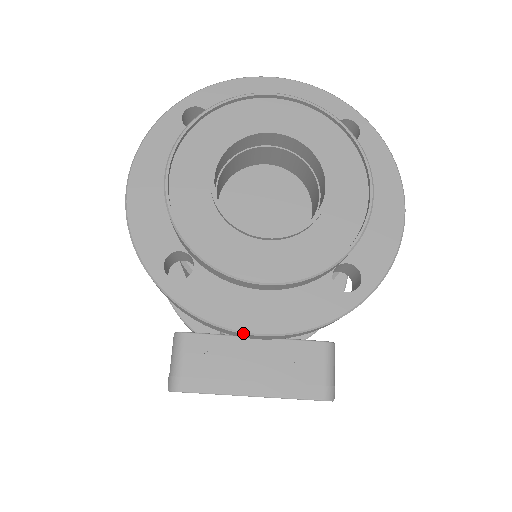
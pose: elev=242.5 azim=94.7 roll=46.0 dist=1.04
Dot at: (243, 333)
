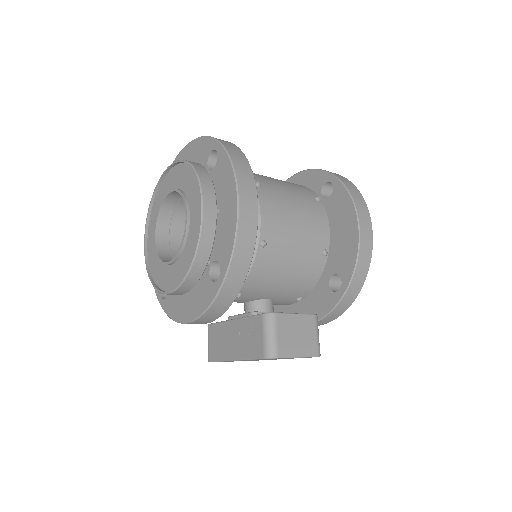
Dot at: (183, 323)
